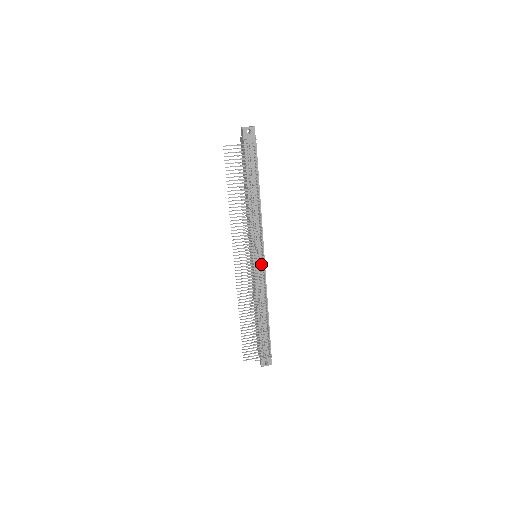
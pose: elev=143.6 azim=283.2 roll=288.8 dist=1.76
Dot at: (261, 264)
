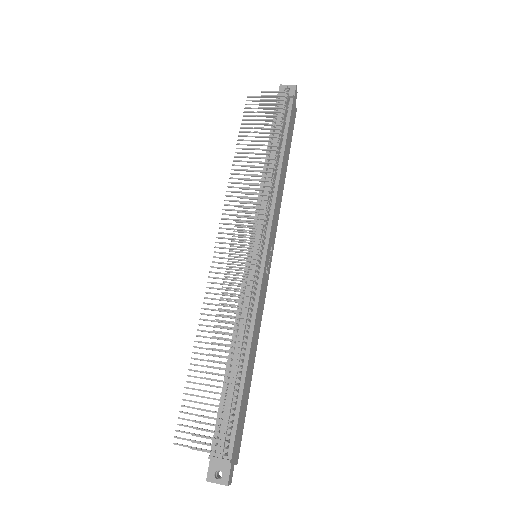
Dot at: occluded
